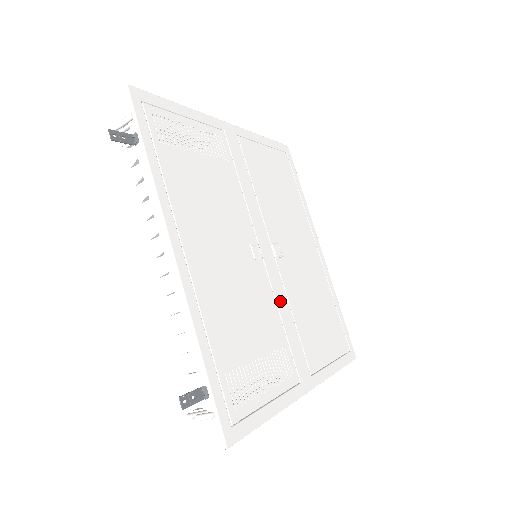
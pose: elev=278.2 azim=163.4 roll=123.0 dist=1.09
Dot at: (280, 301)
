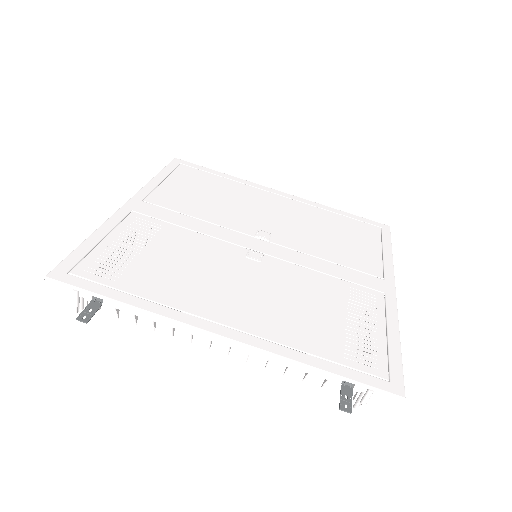
Dot at: (308, 263)
